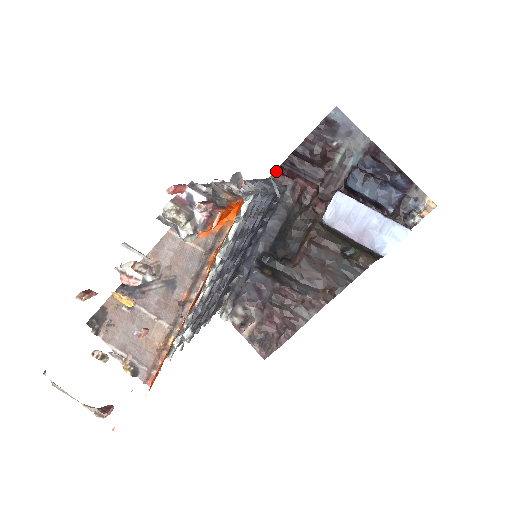
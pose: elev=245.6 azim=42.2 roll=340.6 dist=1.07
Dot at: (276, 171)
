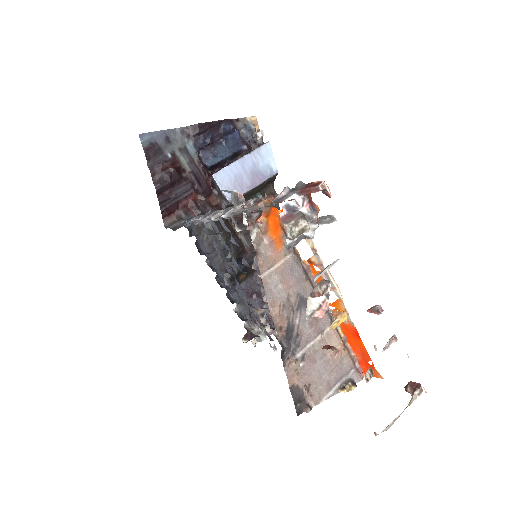
Dot at: (163, 219)
